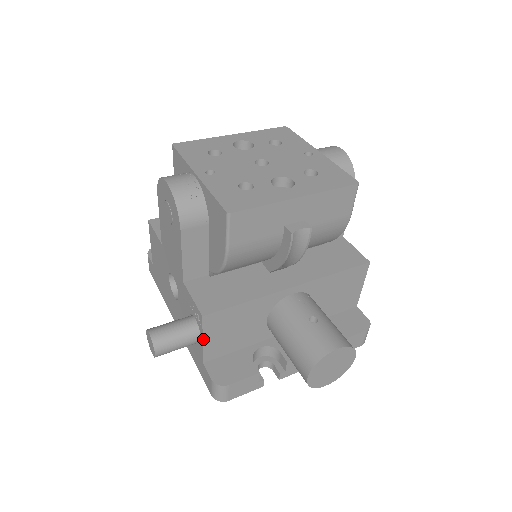
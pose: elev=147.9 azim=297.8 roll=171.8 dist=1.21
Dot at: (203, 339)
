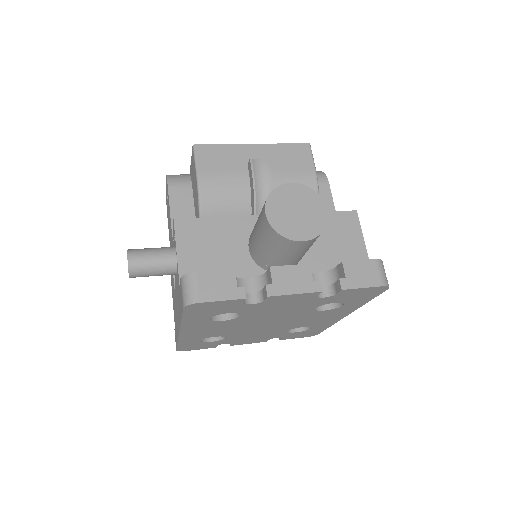
Dot at: (177, 249)
